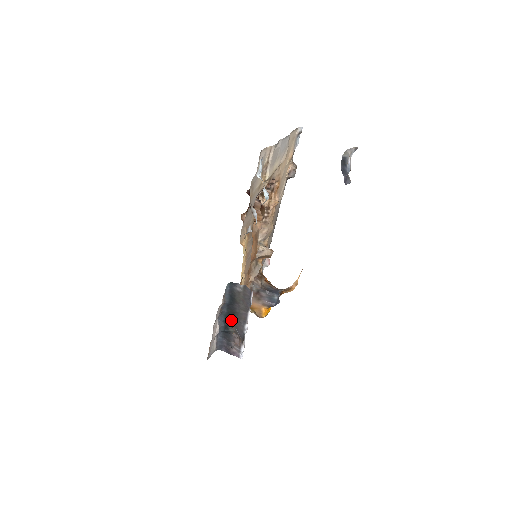
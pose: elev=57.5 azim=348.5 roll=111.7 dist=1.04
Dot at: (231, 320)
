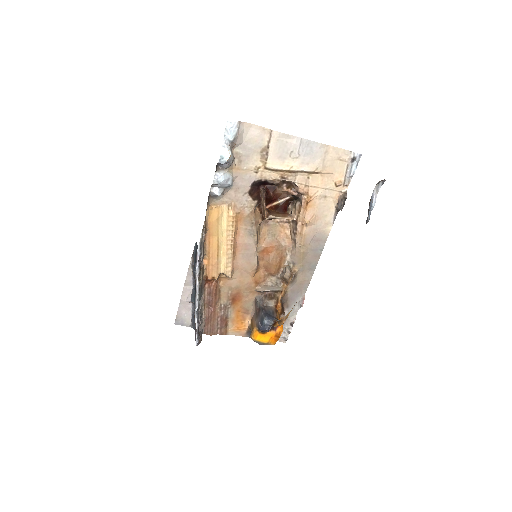
Dot at: occluded
